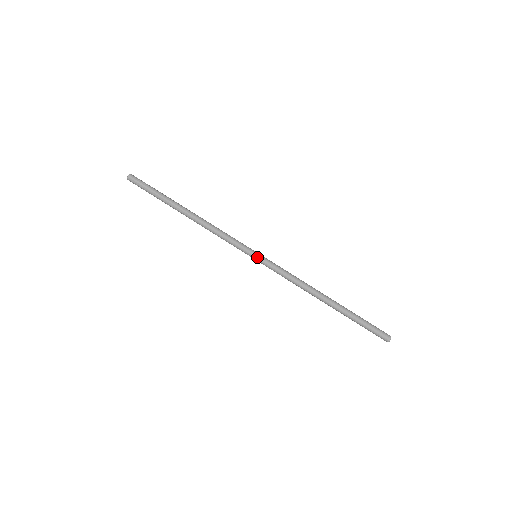
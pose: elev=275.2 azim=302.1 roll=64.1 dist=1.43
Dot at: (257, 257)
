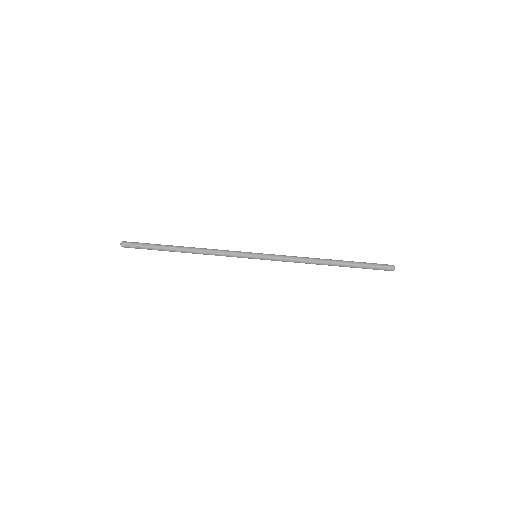
Dot at: occluded
